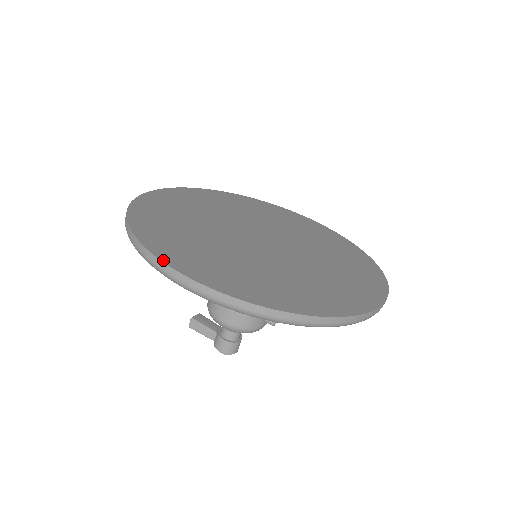
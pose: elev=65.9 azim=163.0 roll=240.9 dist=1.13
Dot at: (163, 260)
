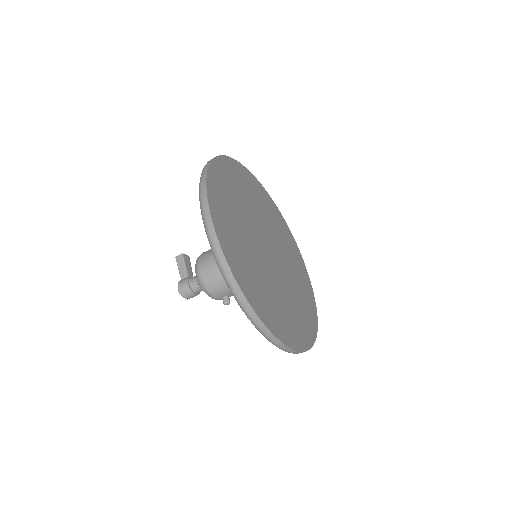
Dot at: (209, 202)
